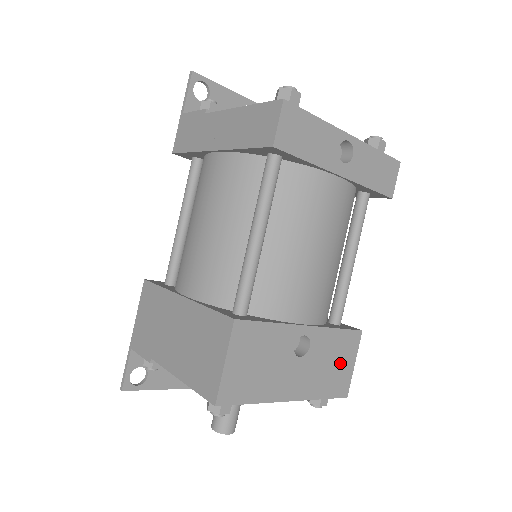
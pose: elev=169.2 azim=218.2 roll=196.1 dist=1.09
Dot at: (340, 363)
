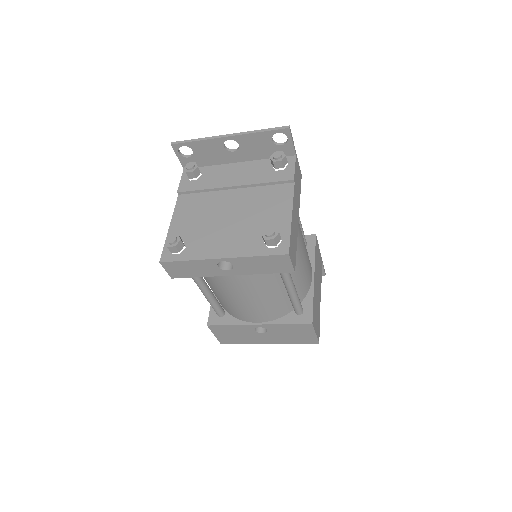
Dot at: (300, 334)
